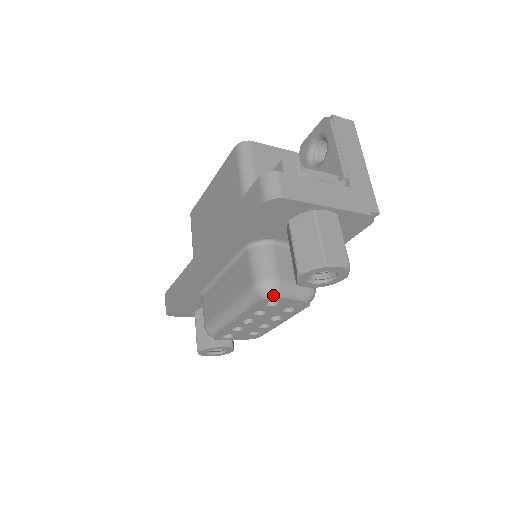
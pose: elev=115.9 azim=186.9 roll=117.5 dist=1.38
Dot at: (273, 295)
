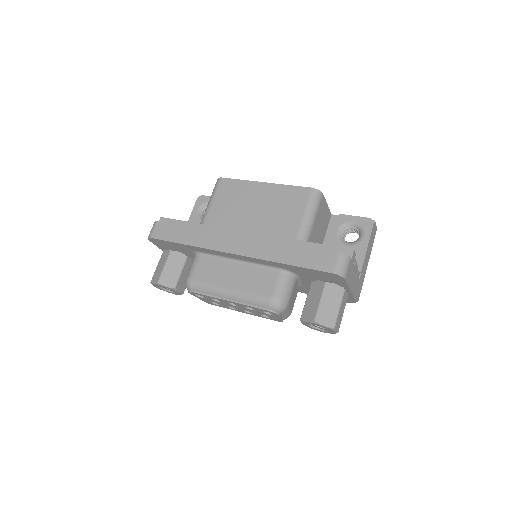
Dot at: (278, 313)
